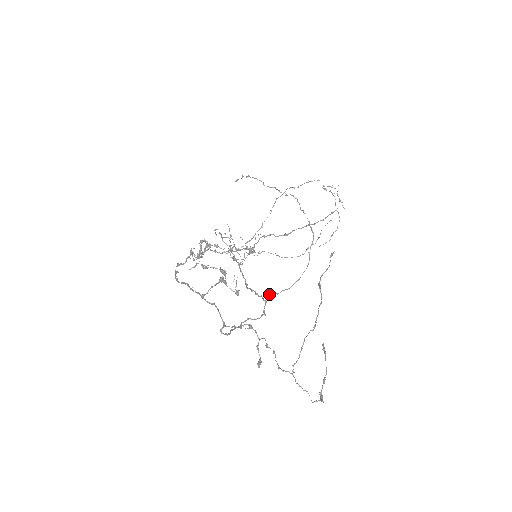
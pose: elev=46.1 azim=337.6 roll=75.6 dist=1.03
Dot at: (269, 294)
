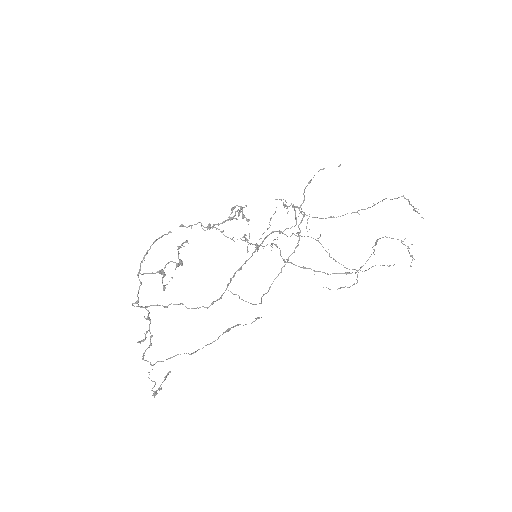
Dot at: occluded
